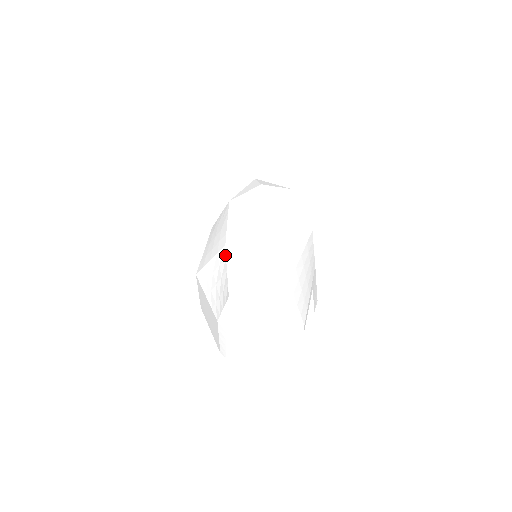
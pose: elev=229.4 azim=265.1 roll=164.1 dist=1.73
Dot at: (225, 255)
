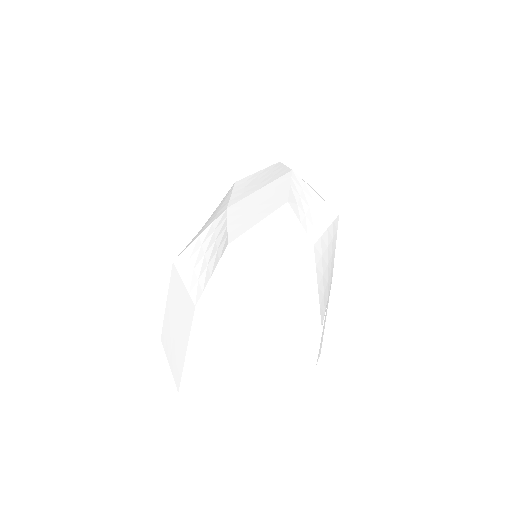
Dot at: (226, 214)
